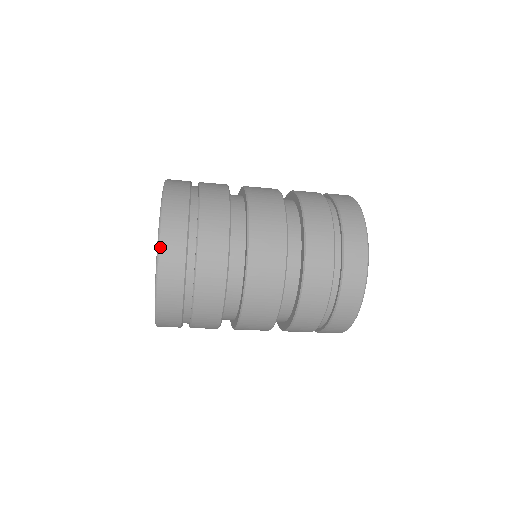
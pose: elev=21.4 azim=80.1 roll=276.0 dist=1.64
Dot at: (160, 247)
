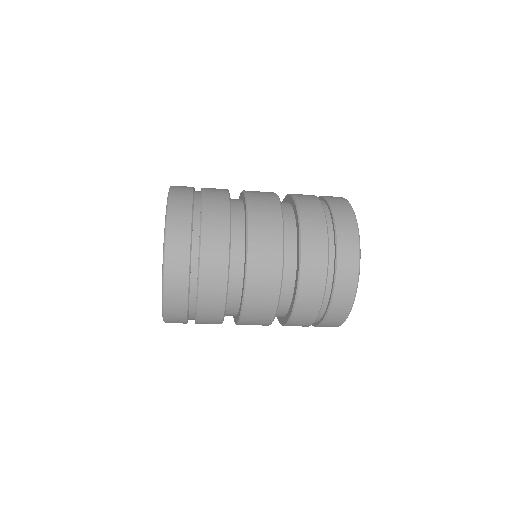
Dot at: (166, 251)
